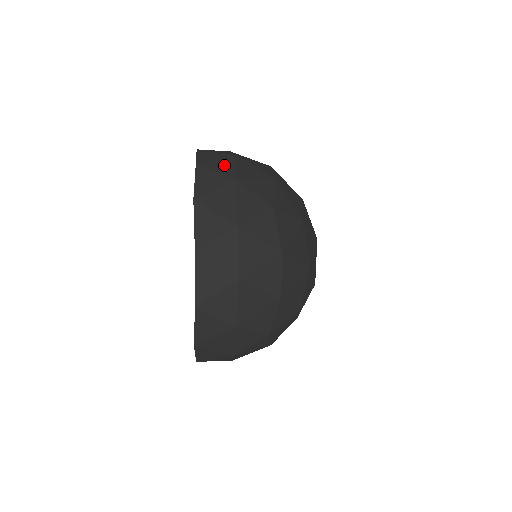
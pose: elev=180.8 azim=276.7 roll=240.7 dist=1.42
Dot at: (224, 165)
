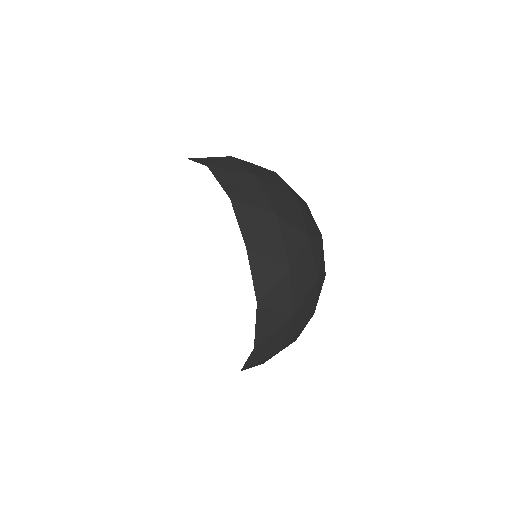
Dot at: (256, 195)
